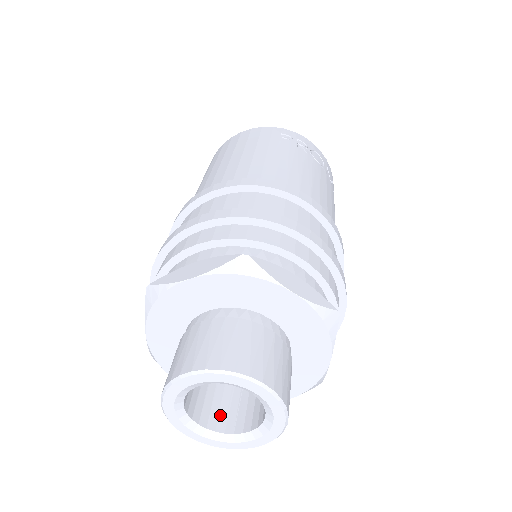
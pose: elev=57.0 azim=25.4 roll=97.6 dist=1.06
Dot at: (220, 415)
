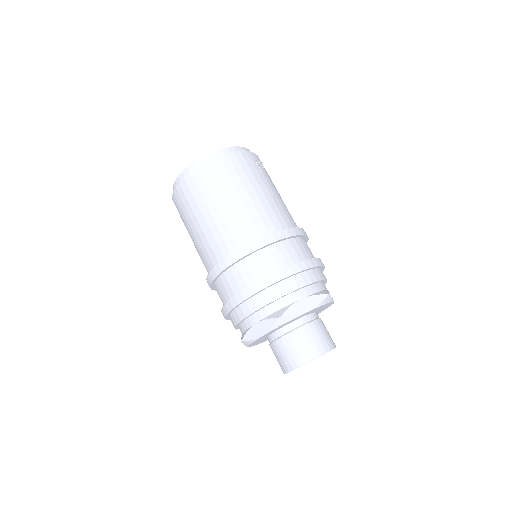
Dot at: occluded
